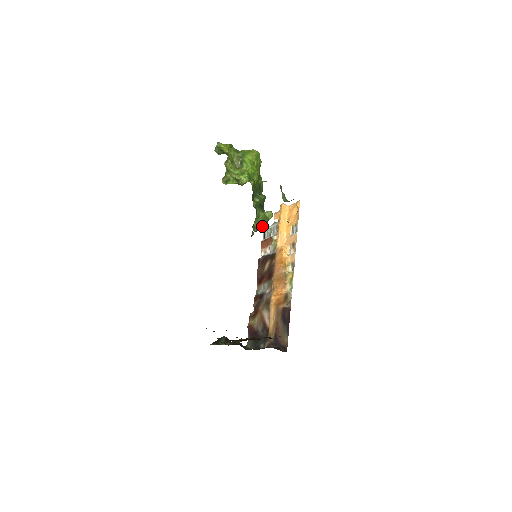
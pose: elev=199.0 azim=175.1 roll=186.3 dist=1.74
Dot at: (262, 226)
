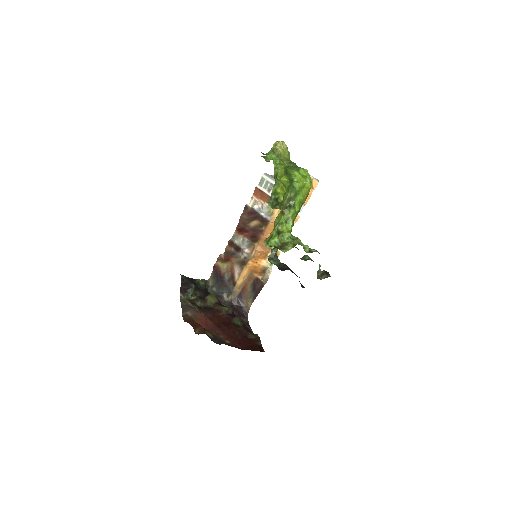
Dot at: occluded
